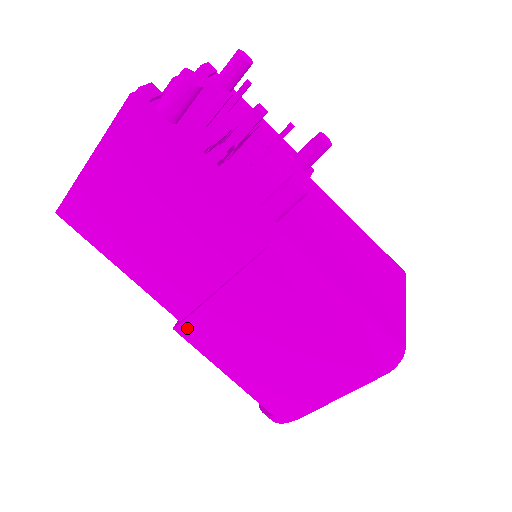
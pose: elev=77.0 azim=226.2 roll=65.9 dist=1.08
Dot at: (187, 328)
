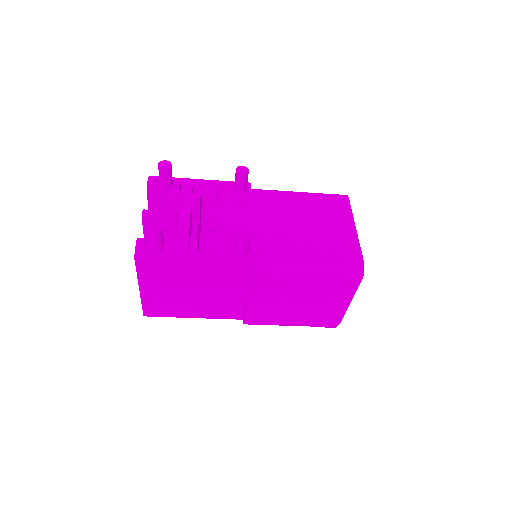
Dot at: (249, 321)
